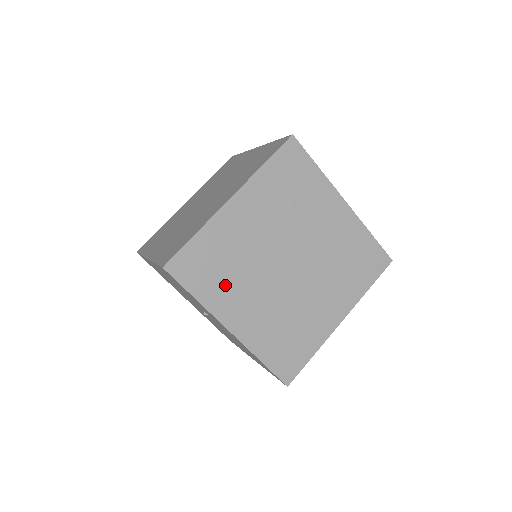
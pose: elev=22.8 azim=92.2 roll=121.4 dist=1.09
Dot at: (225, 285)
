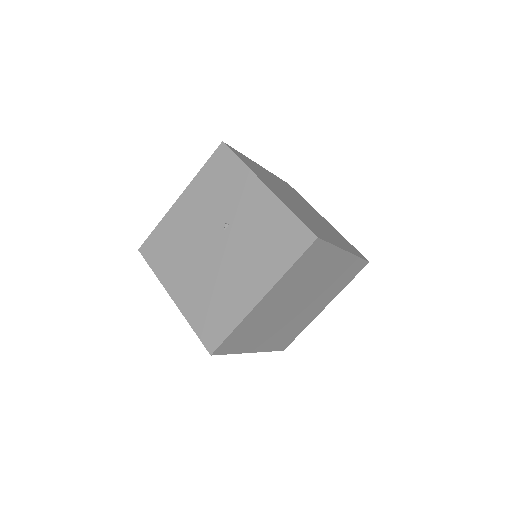
Dot at: (260, 175)
